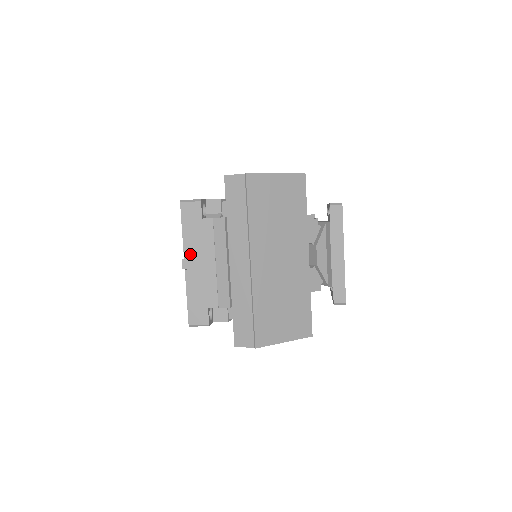
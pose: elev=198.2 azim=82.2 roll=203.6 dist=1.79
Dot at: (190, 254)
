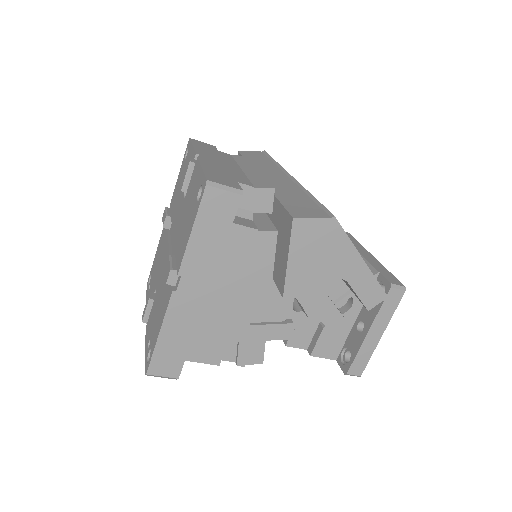
Dot at: (204, 155)
